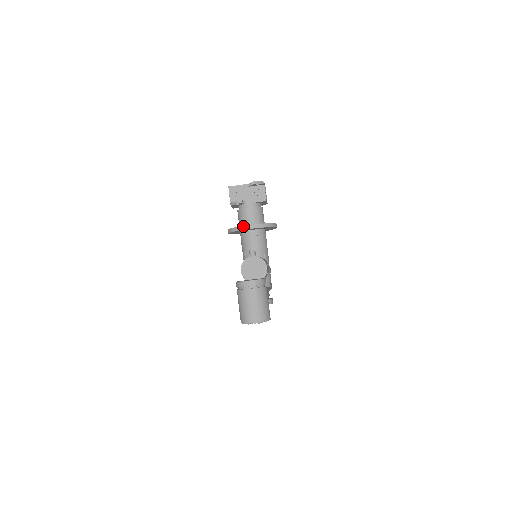
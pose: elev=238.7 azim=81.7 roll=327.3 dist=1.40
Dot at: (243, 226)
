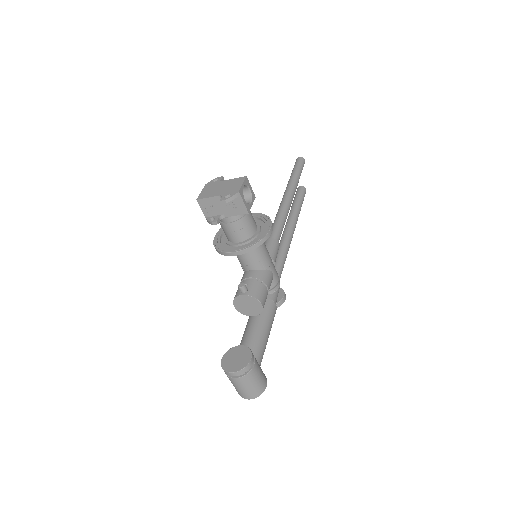
Dot at: (226, 253)
